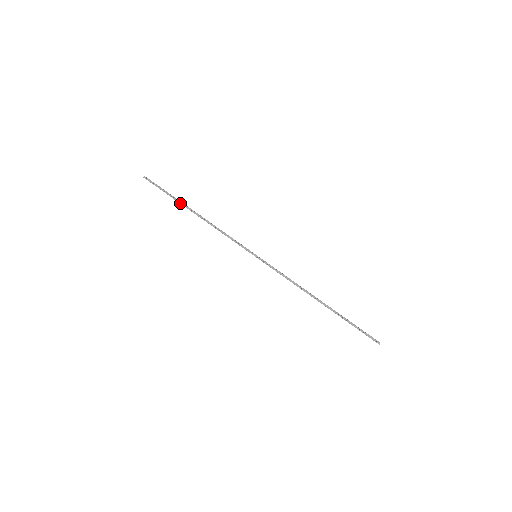
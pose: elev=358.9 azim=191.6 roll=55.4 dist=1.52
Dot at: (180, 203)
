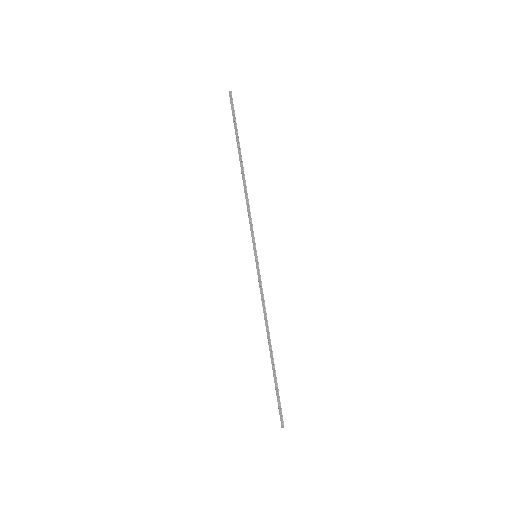
Dot at: (237, 146)
